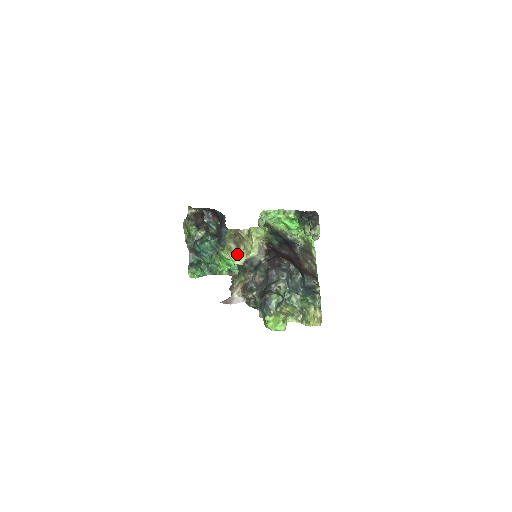
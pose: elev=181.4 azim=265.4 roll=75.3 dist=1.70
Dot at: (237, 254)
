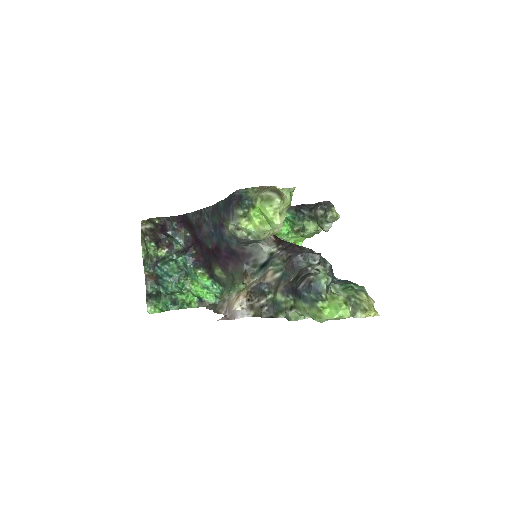
Dot at: (280, 204)
